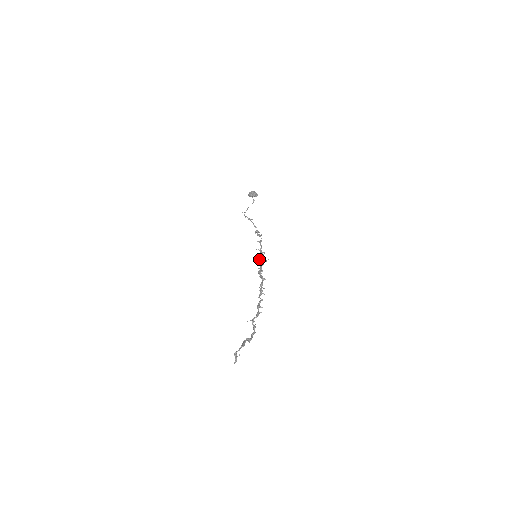
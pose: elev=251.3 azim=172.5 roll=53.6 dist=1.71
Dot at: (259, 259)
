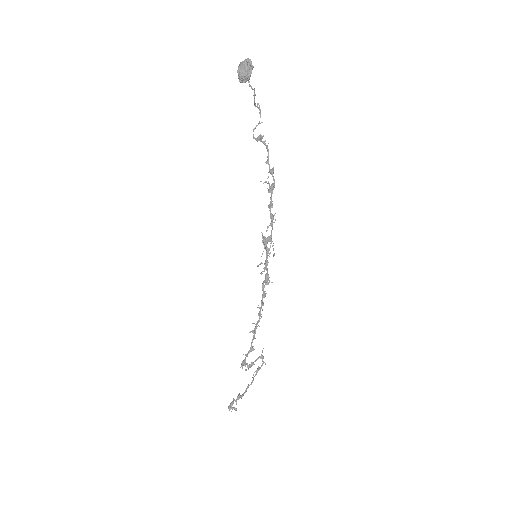
Dot at: (266, 253)
